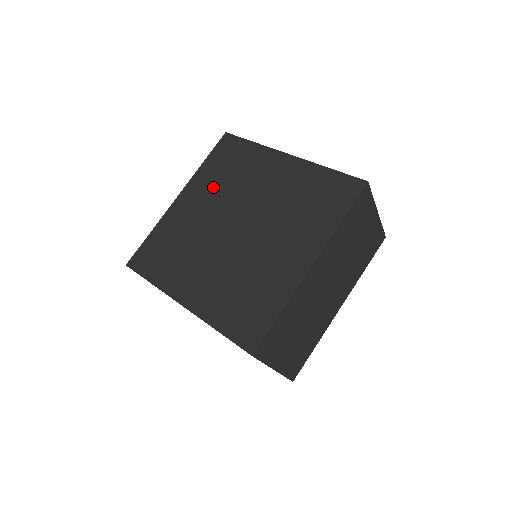
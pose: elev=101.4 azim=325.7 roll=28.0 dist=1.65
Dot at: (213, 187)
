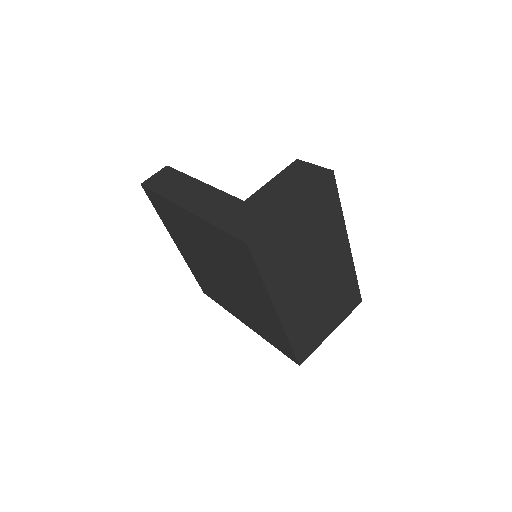
Dot at: (182, 239)
